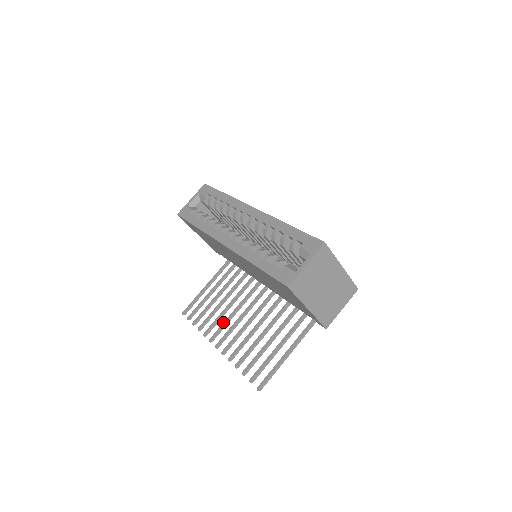
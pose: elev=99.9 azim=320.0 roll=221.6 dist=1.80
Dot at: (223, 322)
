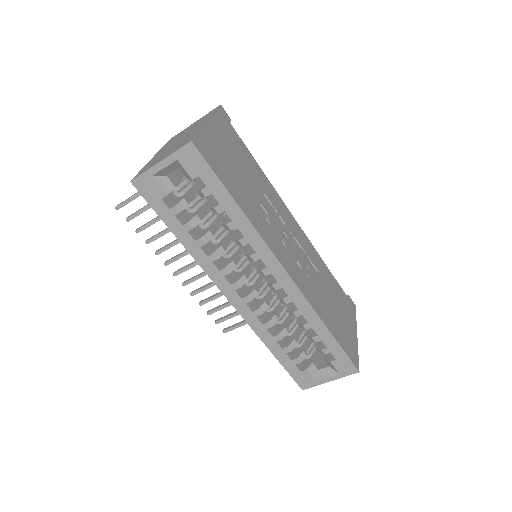
Dot at: (184, 253)
